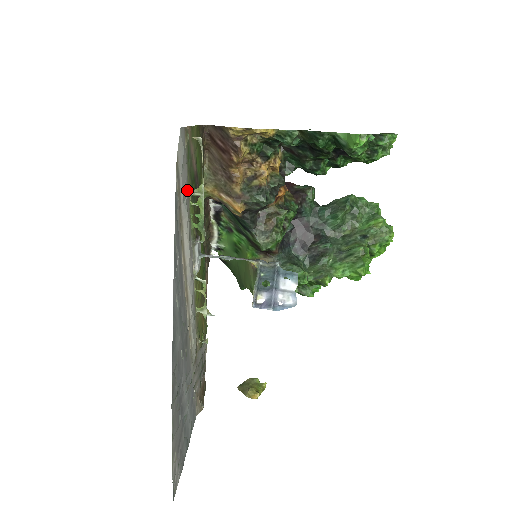
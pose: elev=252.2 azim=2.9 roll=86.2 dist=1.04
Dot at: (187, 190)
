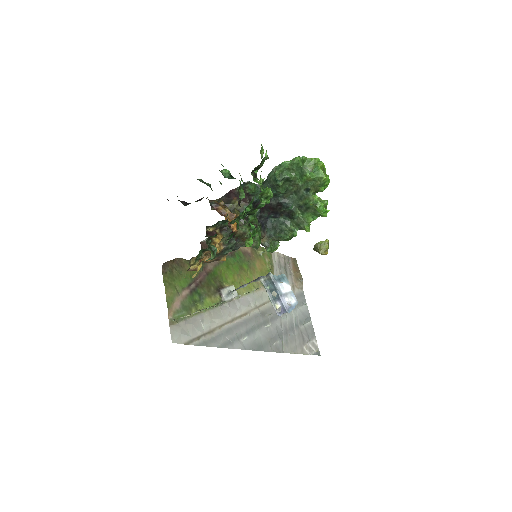
Dot at: (198, 320)
